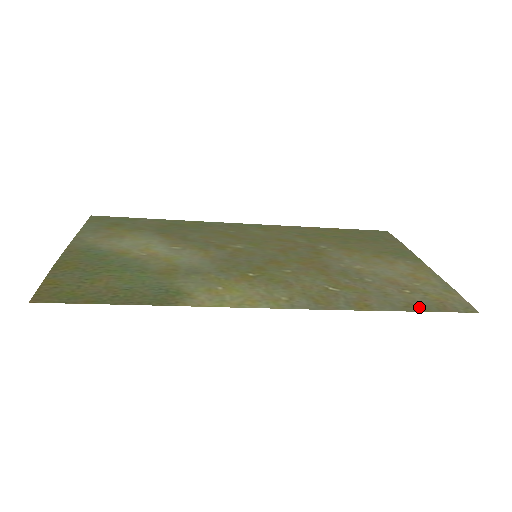
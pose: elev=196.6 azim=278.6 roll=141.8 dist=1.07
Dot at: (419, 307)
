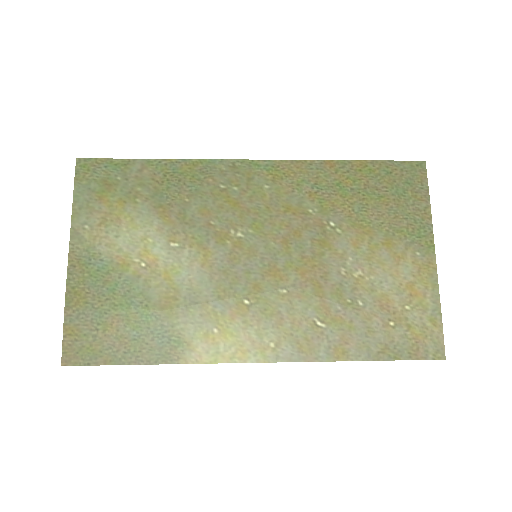
Dot at: (392, 353)
